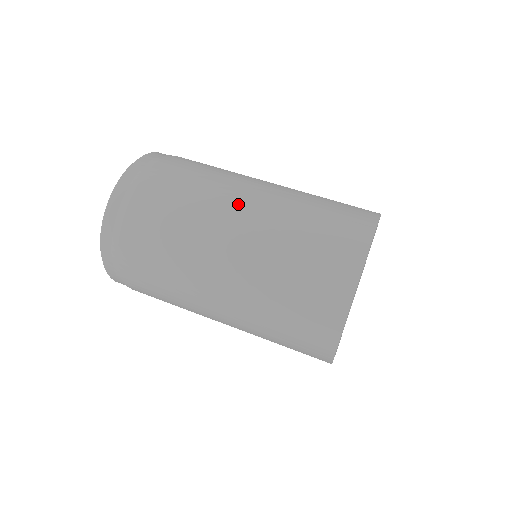
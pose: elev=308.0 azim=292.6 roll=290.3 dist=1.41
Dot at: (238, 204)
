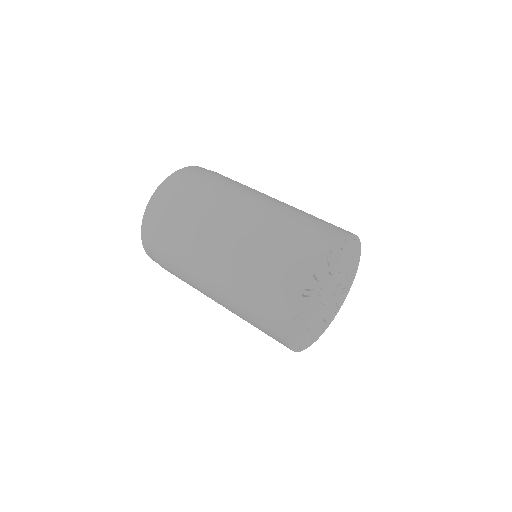
Dot at: (253, 198)
